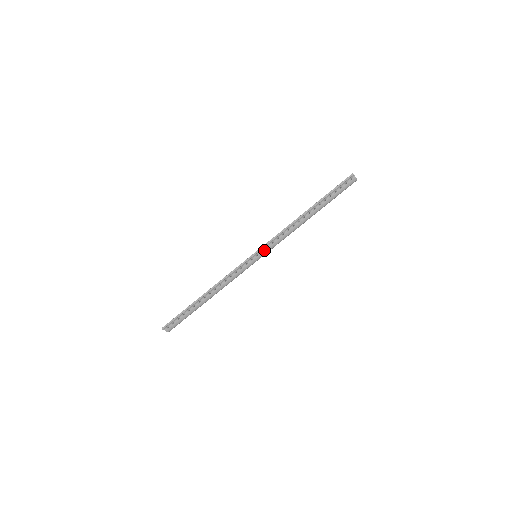
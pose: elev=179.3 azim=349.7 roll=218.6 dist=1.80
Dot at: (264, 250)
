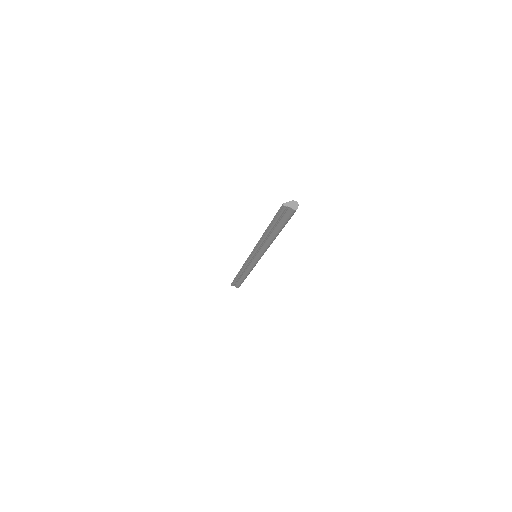
Dot at: (257, 254)
